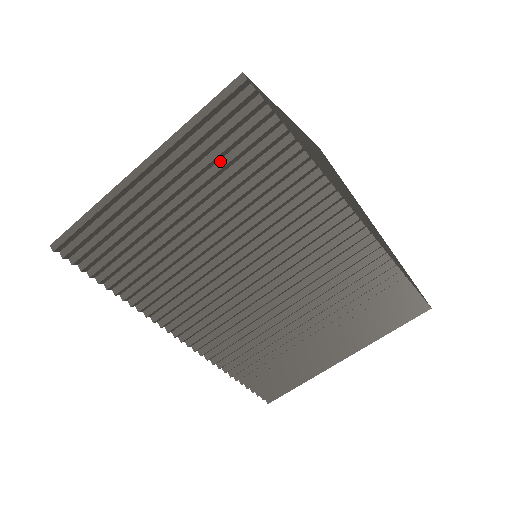
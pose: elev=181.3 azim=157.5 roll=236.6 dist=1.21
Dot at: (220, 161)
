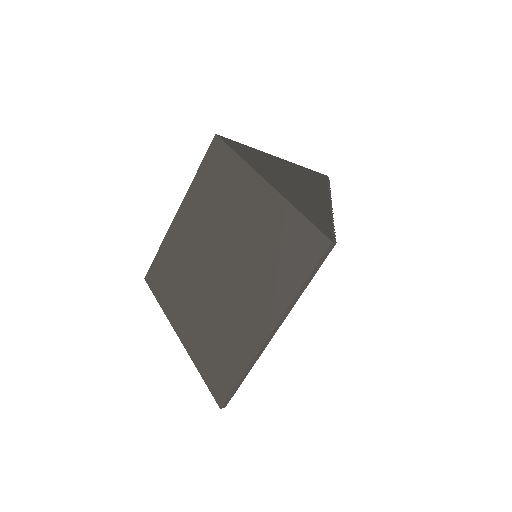
Dot at: occluded
